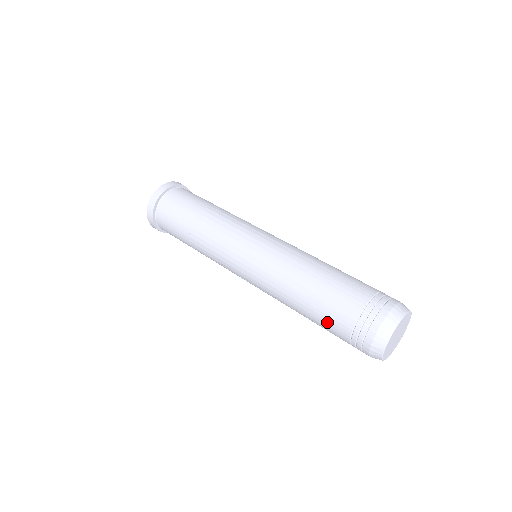
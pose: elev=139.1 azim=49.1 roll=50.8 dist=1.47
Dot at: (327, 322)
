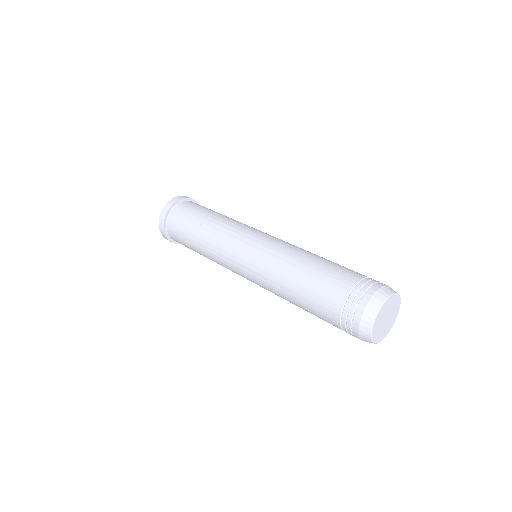
Dot at: (321, 296)
